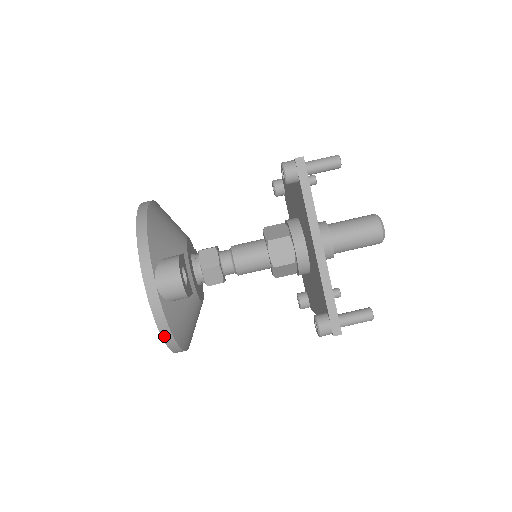
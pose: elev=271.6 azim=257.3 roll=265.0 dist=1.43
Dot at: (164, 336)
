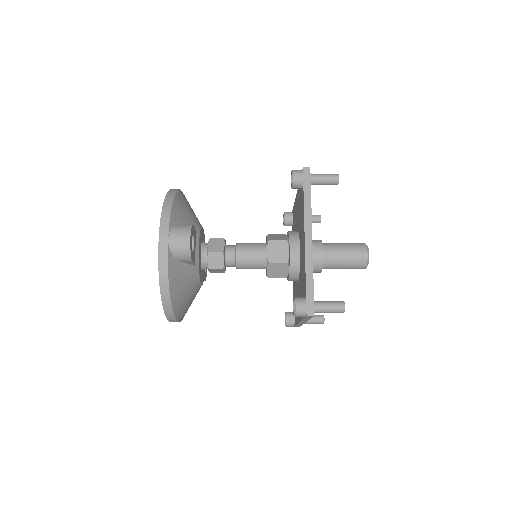
Dot at: (162, 288)
